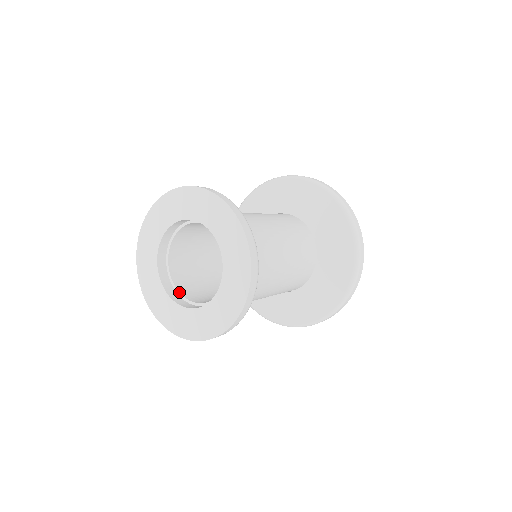
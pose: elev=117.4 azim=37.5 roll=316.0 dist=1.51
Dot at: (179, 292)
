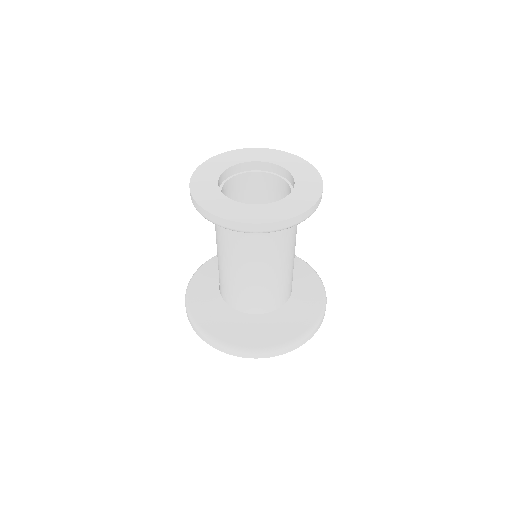
Dot at: occluded
